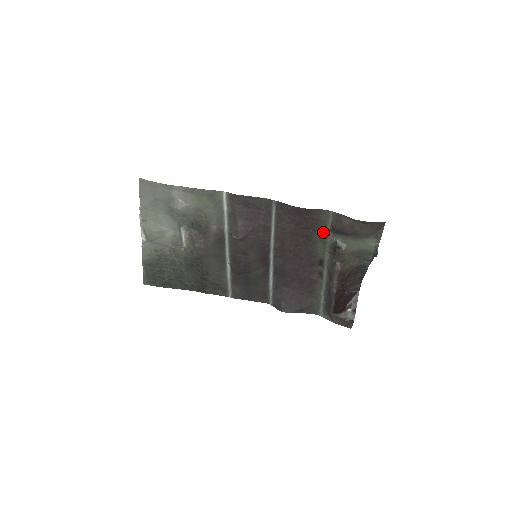
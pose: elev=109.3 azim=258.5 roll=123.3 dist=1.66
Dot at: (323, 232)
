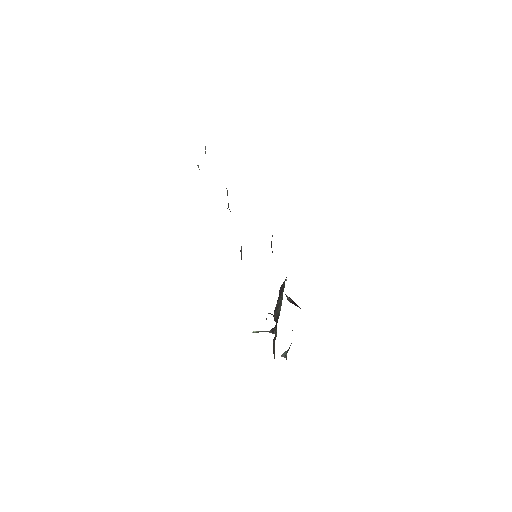
Dot at: occluded
